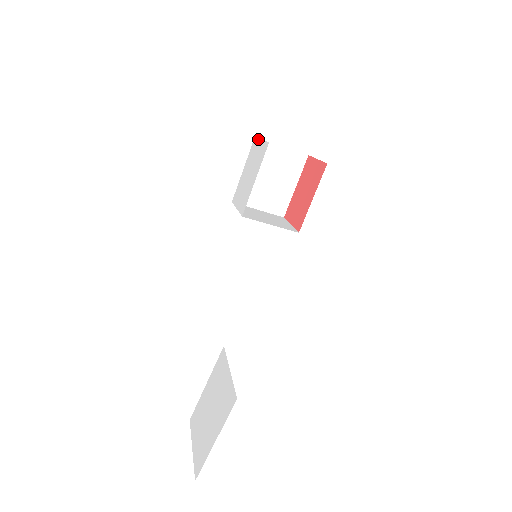
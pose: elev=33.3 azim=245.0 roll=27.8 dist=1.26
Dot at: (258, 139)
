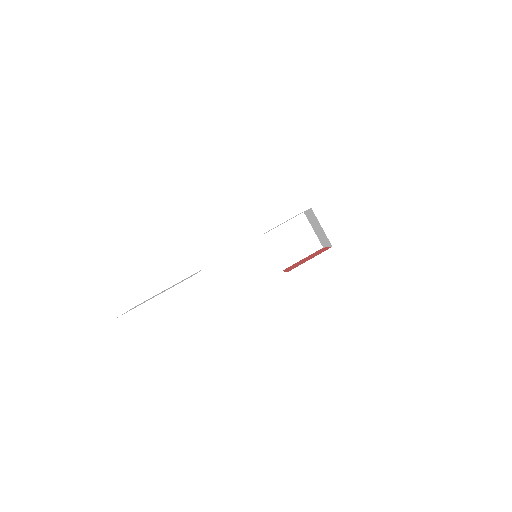
Dot at: (305, 211)
